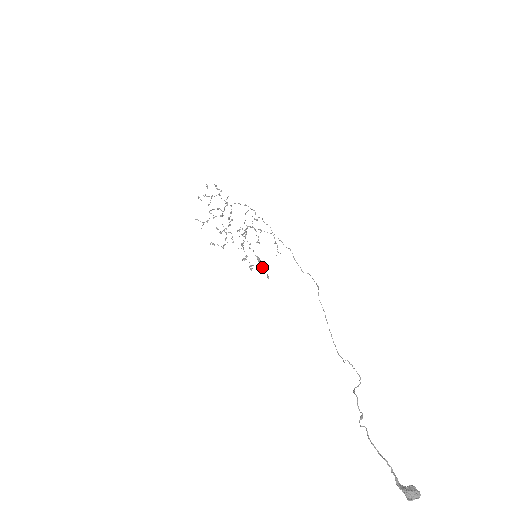
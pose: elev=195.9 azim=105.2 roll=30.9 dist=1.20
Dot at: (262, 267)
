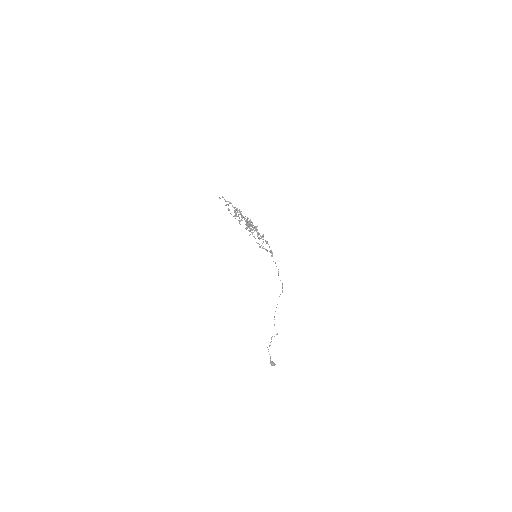
Dot at: (258, 238)
